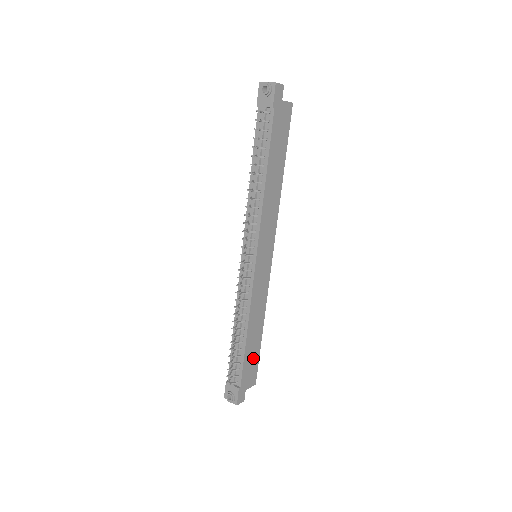
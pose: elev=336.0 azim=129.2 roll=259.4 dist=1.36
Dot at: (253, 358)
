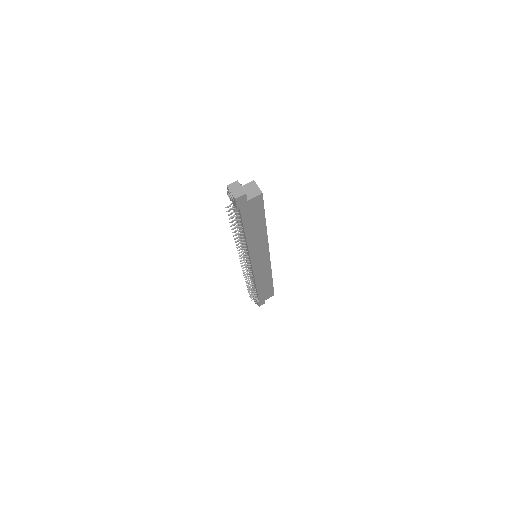
Dot at: (267, 290)
